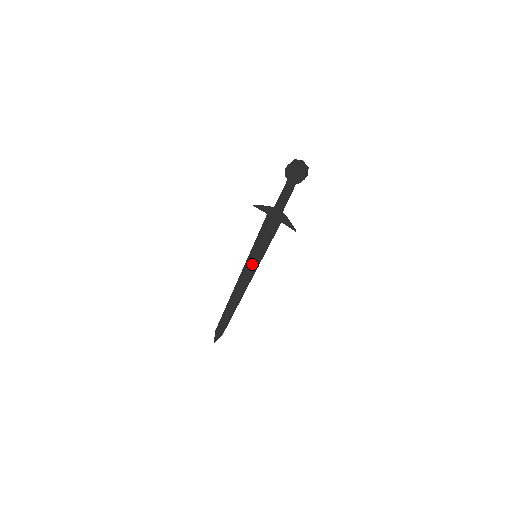
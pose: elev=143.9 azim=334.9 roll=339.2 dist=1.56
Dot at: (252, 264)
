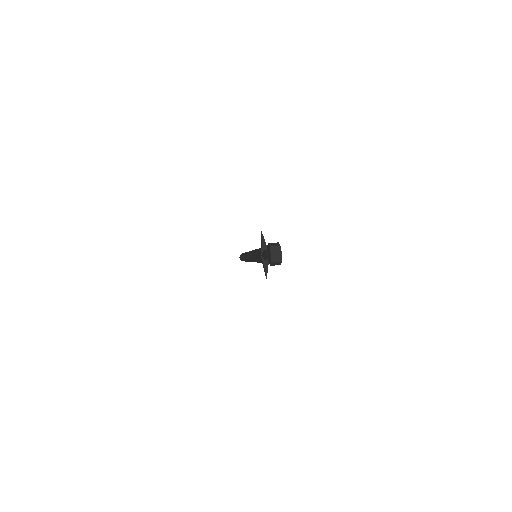
Dot at: (253, 257)
